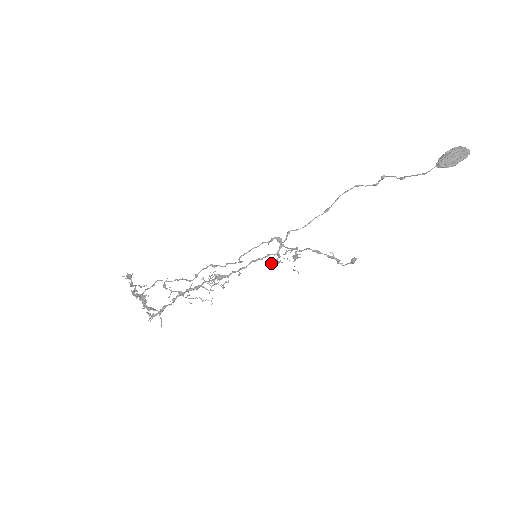
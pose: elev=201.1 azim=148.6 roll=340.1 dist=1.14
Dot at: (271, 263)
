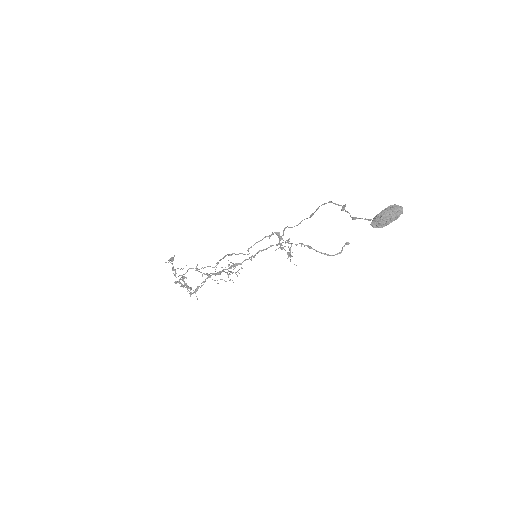
Dot at: occluded
